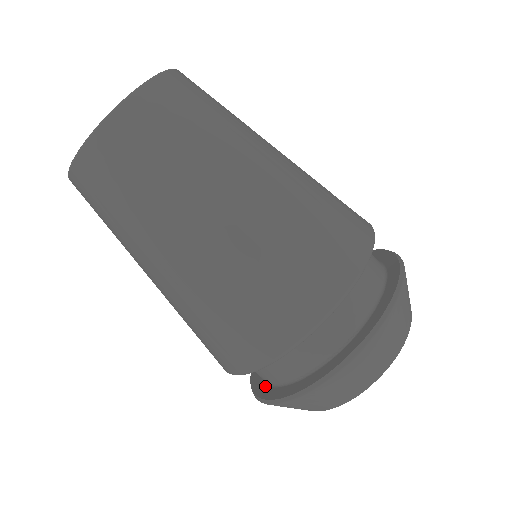
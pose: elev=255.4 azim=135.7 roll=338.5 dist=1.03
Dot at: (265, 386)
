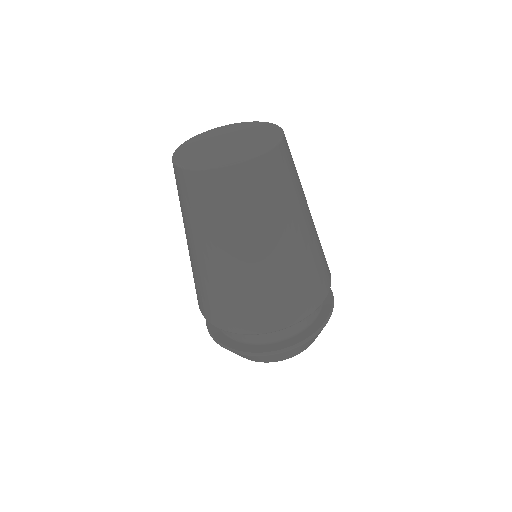
Dot at: occluded
